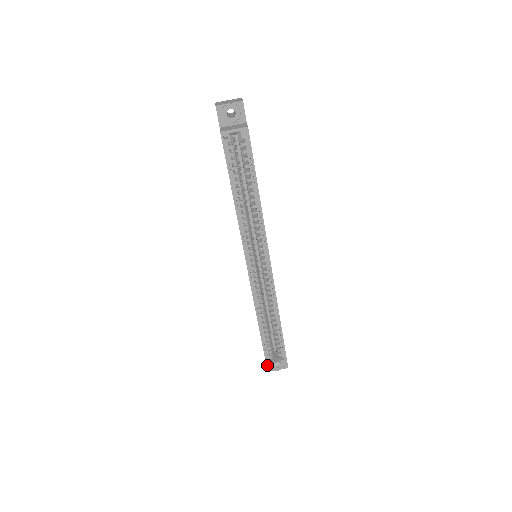
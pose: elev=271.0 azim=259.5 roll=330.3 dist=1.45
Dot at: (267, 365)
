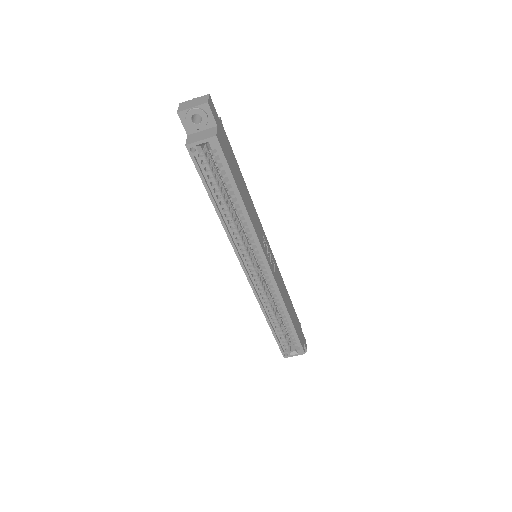
Dot at: (283, 355)
